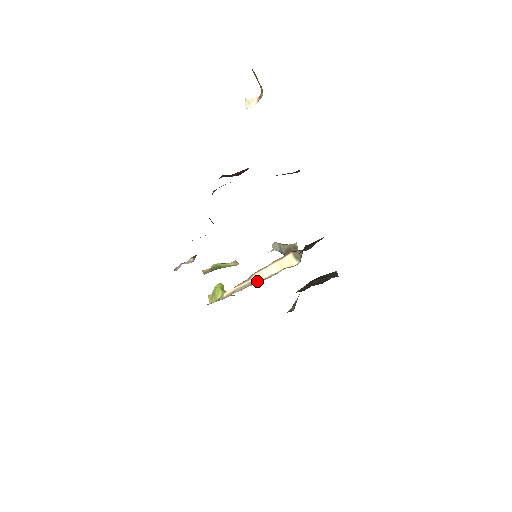
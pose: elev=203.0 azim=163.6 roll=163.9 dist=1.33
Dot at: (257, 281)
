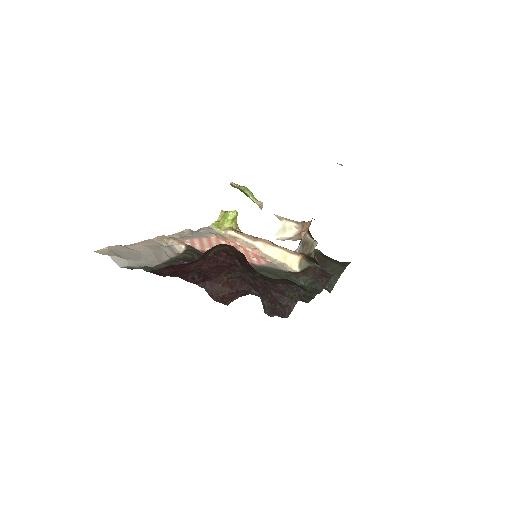
Dot at: (258, 250)
